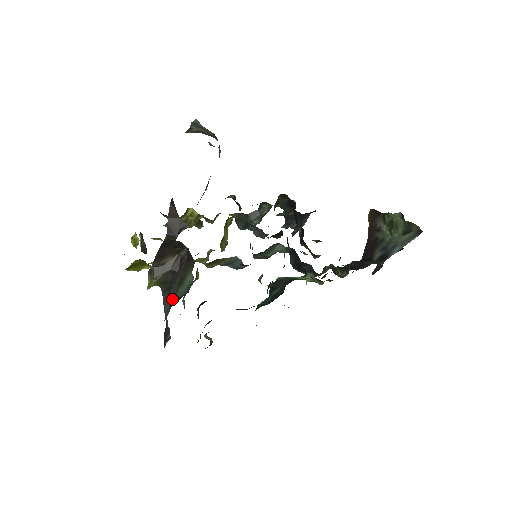
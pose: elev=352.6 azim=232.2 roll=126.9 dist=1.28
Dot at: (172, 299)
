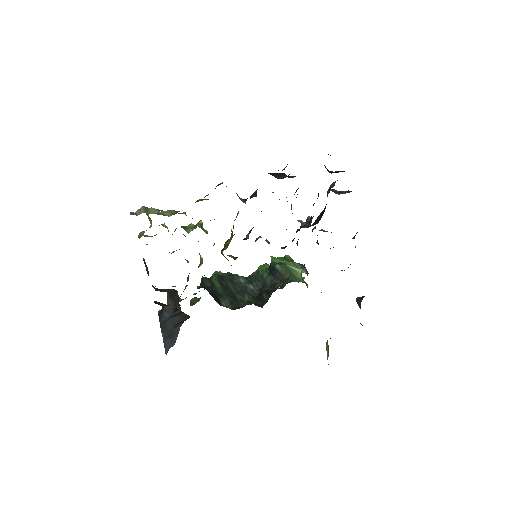
Dot at: occluded
